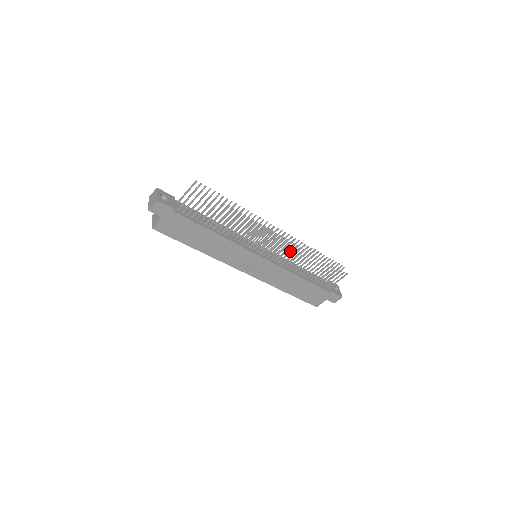
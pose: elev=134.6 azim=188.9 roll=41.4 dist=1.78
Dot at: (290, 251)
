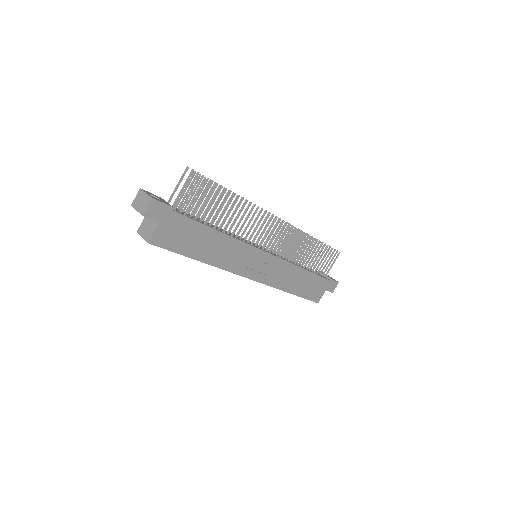
Dot at: (290, 238)
